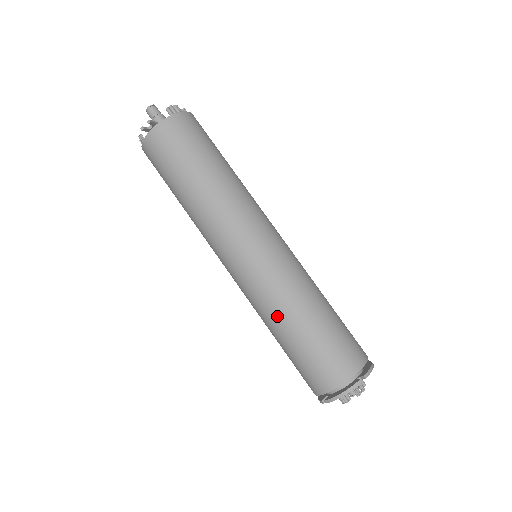
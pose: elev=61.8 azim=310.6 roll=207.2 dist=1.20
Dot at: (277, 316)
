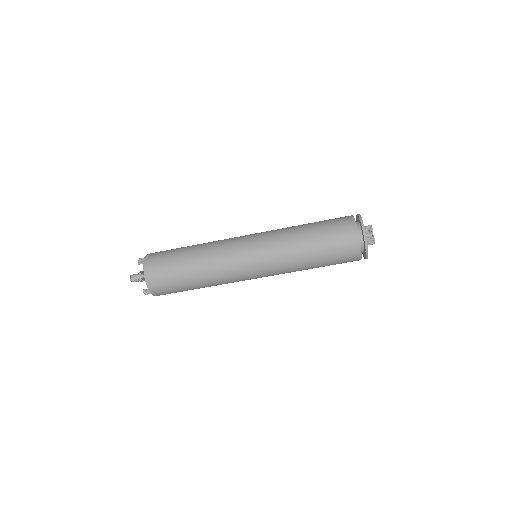
Dot at: (297, 253)
